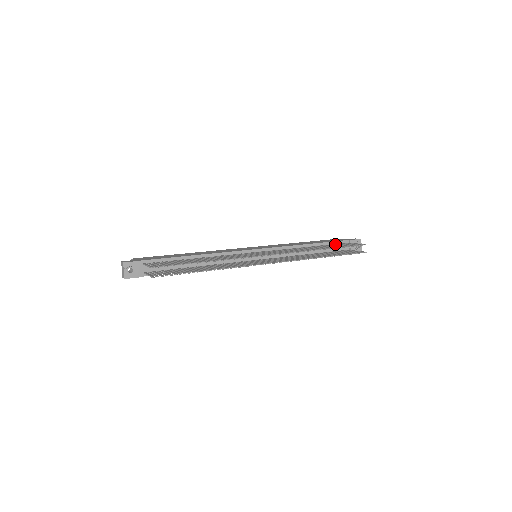
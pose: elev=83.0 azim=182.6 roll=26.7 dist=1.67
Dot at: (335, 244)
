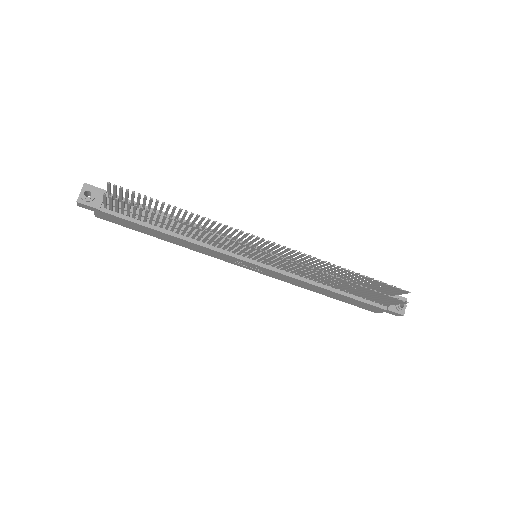
Dot at: (368, 286)
